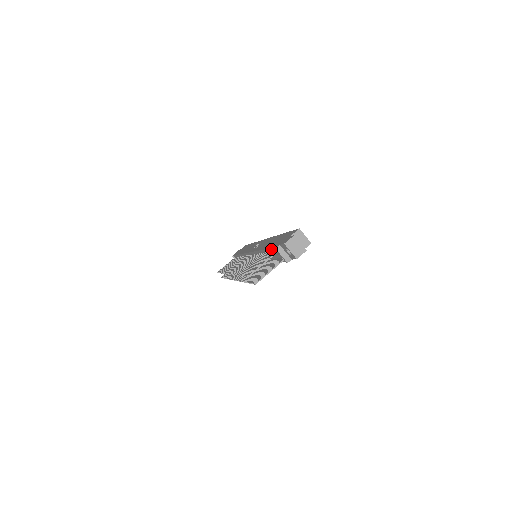
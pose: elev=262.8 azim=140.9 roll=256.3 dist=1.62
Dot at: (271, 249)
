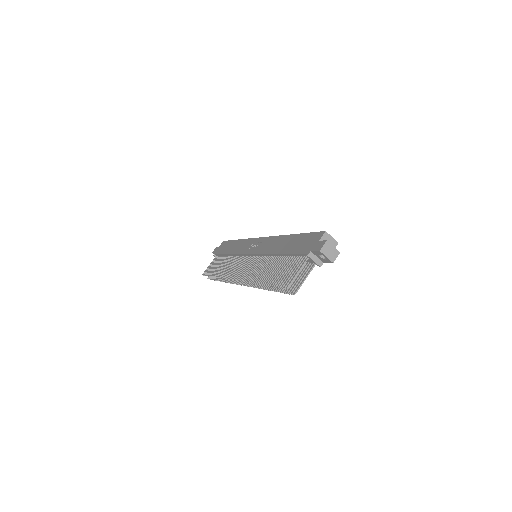
Dot at: (295, 254)
